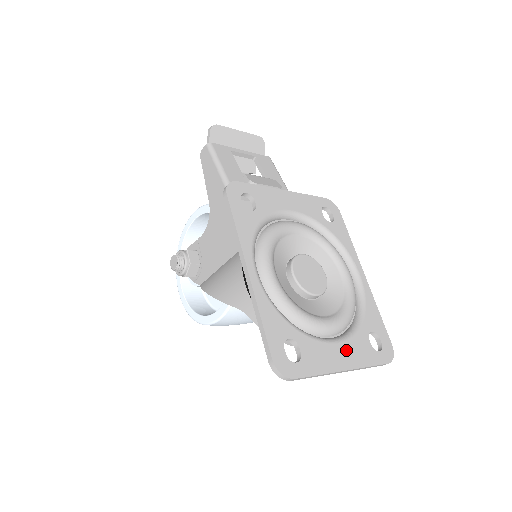
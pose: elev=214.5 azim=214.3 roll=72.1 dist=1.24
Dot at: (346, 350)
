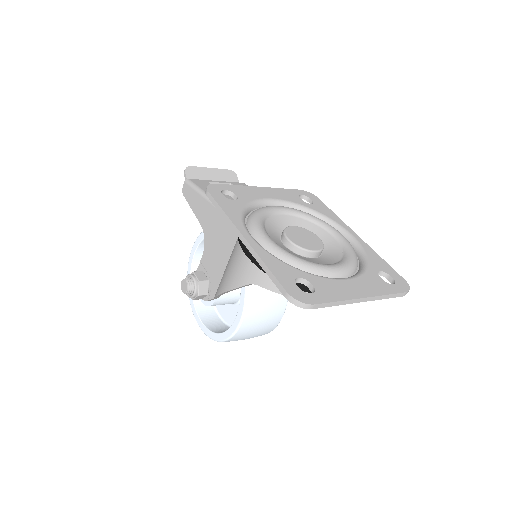
Dot at: (359, 284)
